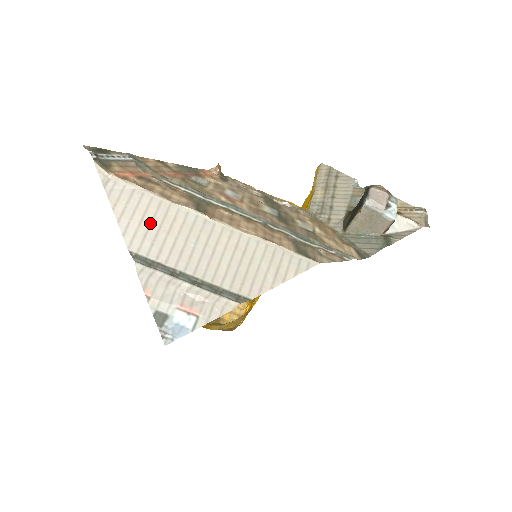
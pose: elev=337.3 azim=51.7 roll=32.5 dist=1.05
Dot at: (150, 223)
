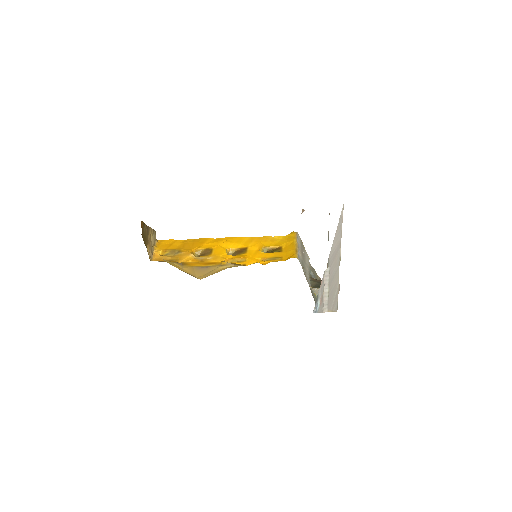
Dot at: (336, 250)
